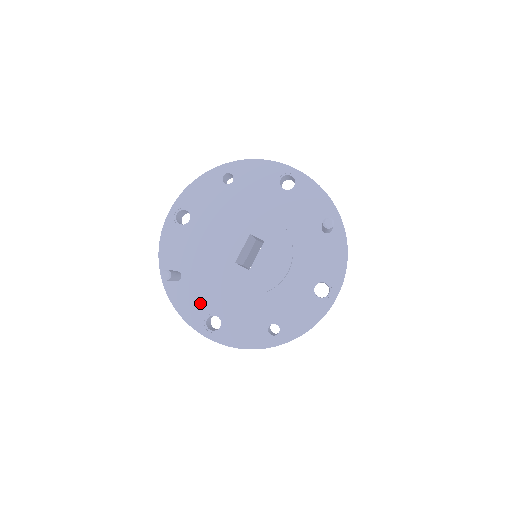
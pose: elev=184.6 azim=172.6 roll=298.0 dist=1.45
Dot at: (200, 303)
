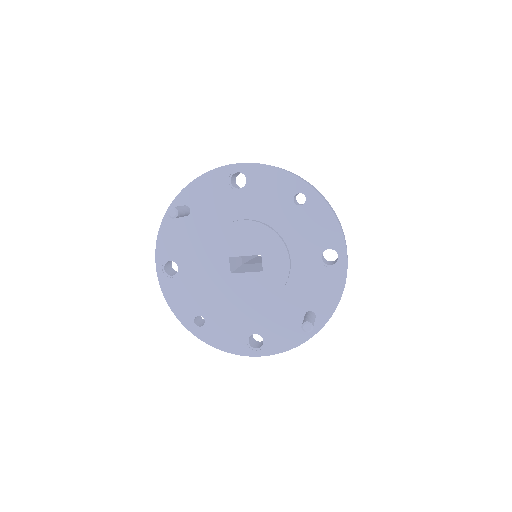
Dot at: (178, 247)
